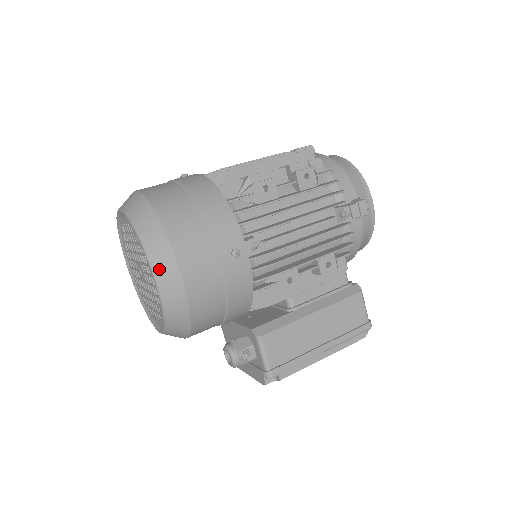
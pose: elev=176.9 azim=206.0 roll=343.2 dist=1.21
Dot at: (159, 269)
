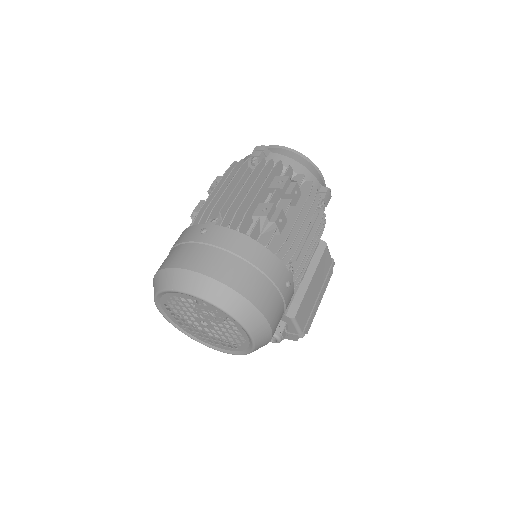
Dot at: (253, 328)
